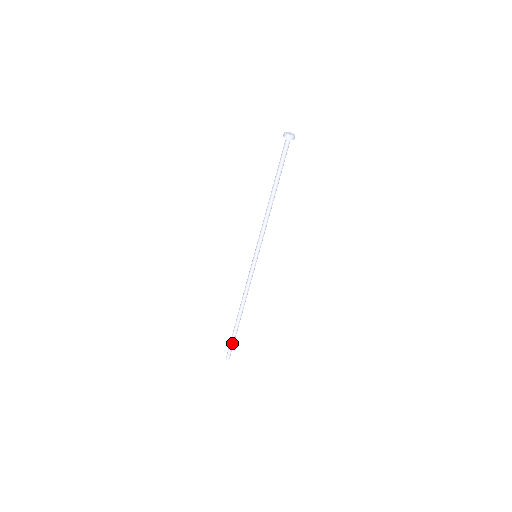
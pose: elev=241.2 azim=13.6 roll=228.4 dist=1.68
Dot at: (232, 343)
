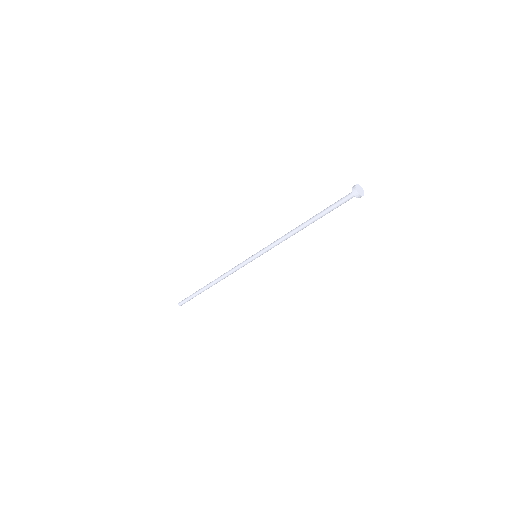
Dot at: (192, 298)
